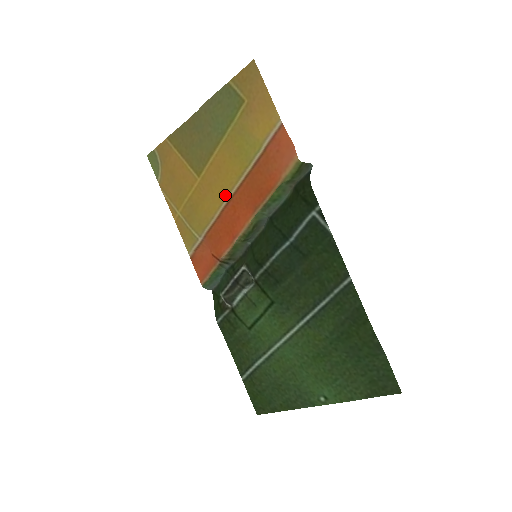
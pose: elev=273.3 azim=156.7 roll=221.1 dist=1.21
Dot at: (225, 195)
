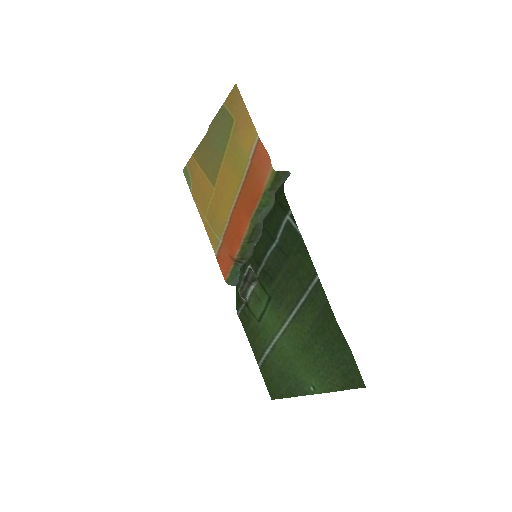
Dot at: (231, 202)
